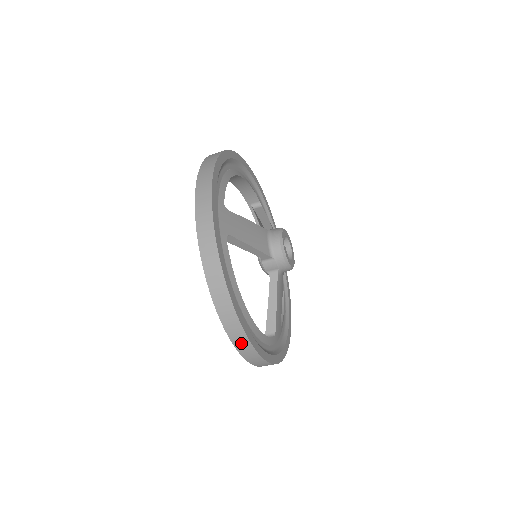
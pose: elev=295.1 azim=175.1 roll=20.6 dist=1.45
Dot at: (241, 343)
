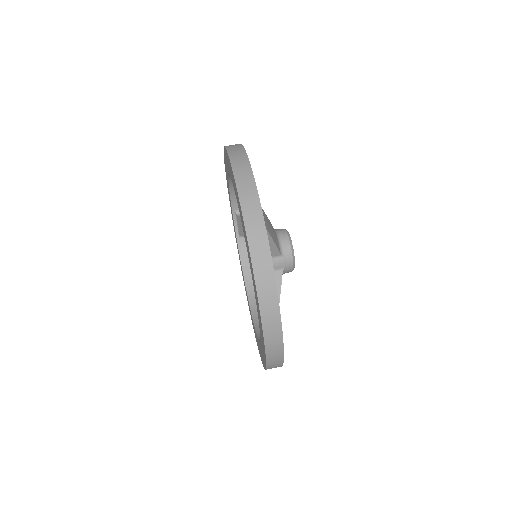
Dot at: (272, 332)
